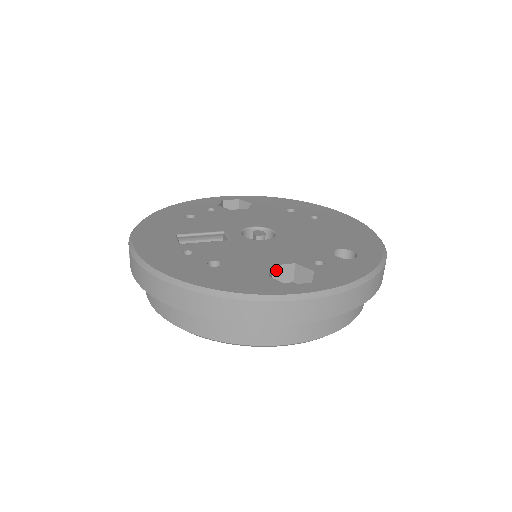
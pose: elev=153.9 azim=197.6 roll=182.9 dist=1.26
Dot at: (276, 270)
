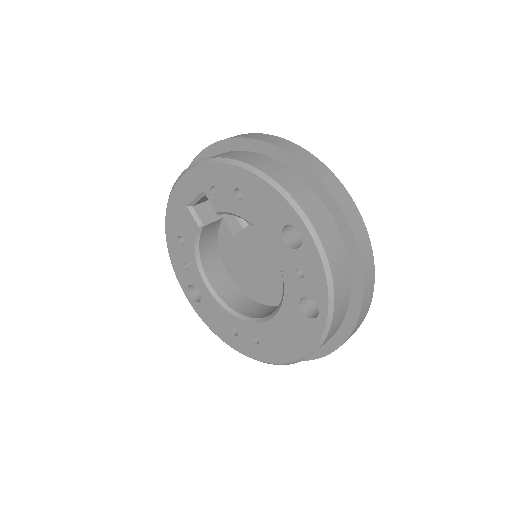
Dot at: occluded
